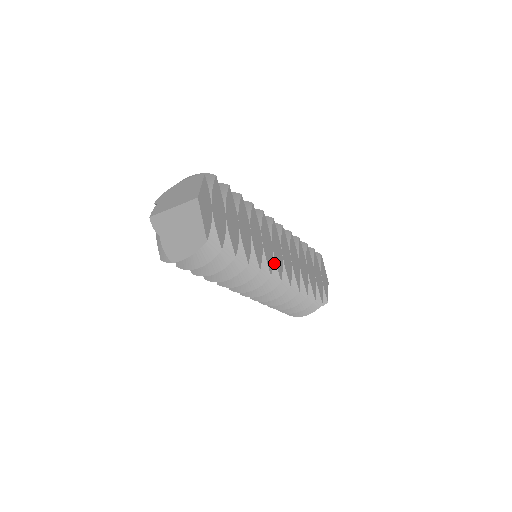
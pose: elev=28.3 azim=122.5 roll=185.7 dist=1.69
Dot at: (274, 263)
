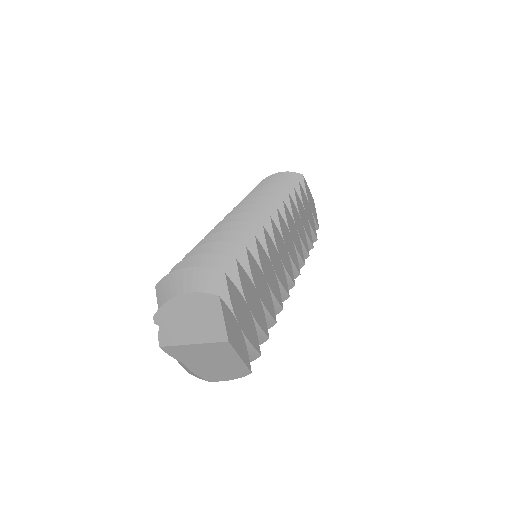
Dot at: (285, 273)
